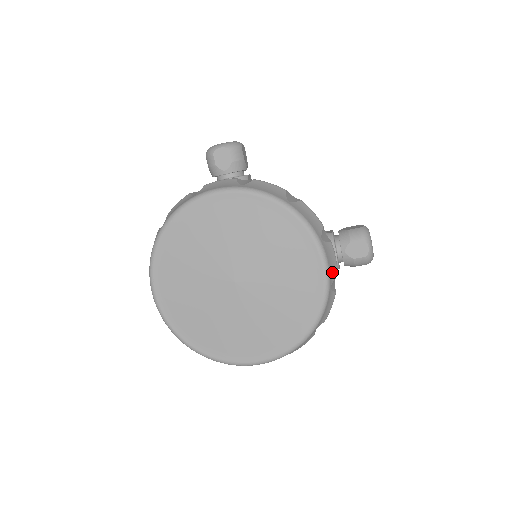
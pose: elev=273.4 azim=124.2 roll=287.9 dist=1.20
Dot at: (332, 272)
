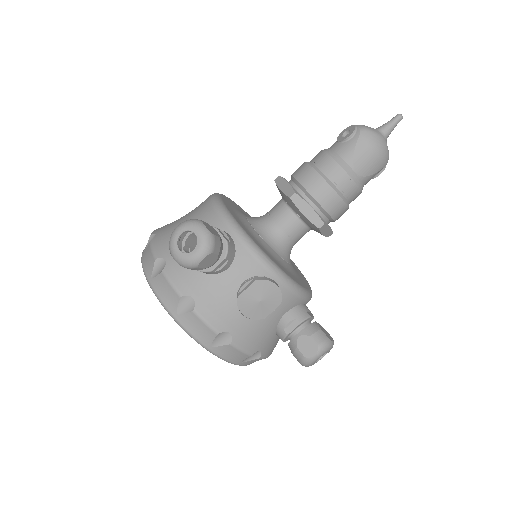
Dot at: occluded
